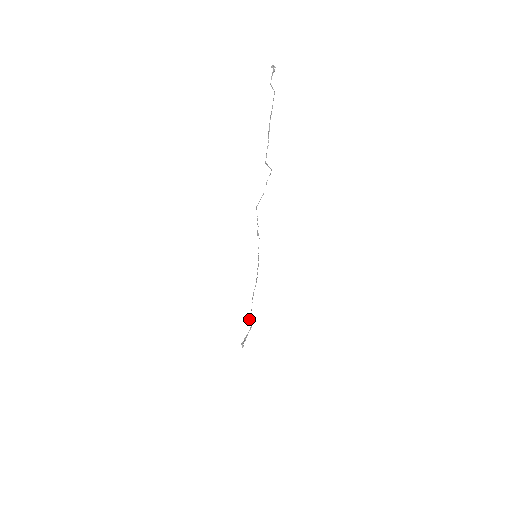
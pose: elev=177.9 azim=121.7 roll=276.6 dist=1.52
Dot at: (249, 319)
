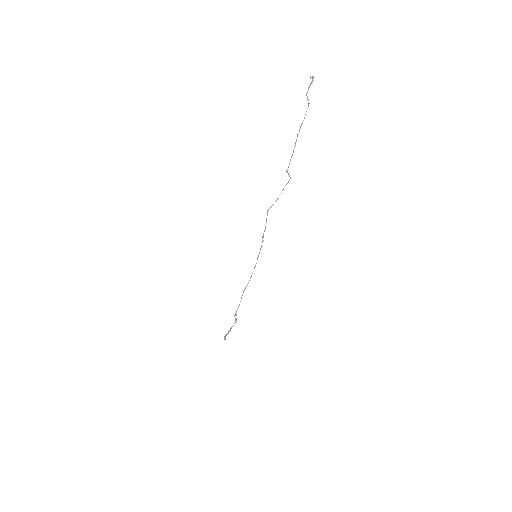
Dot at: (235, 313)
